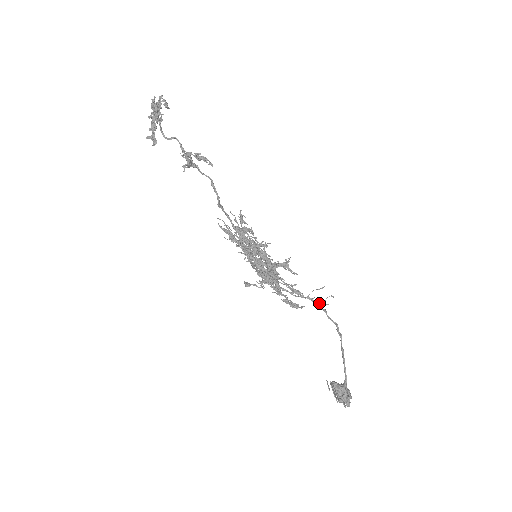
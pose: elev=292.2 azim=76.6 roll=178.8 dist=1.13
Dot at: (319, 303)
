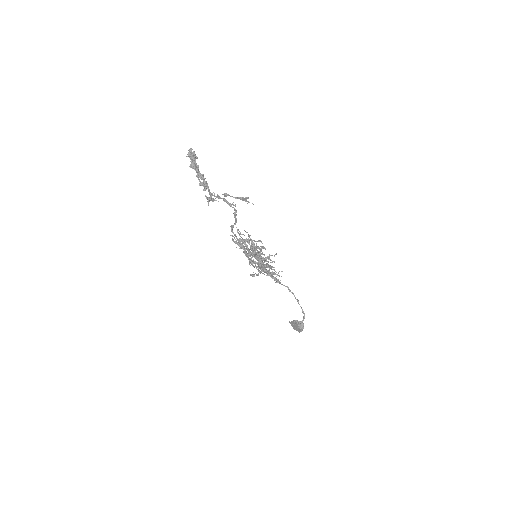
Dot at: occluded
